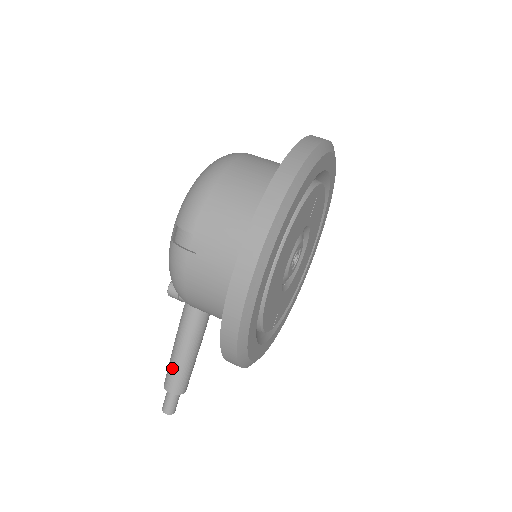
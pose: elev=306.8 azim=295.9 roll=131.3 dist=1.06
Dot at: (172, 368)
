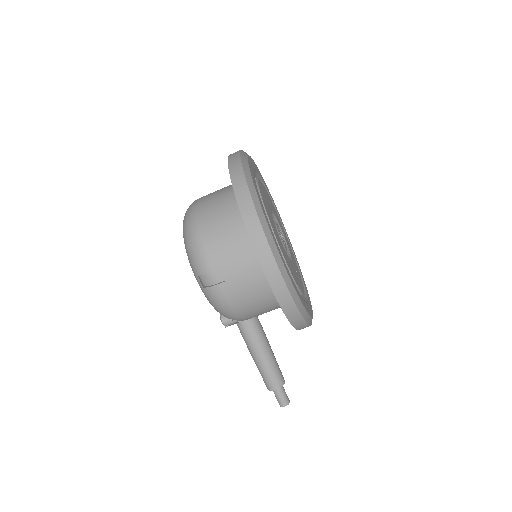
Dot at: (265, 373)
